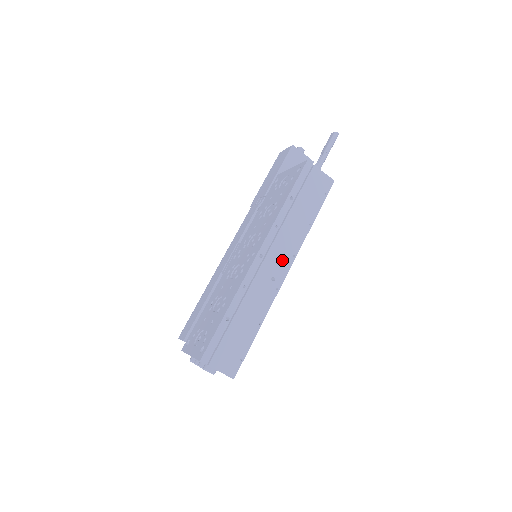
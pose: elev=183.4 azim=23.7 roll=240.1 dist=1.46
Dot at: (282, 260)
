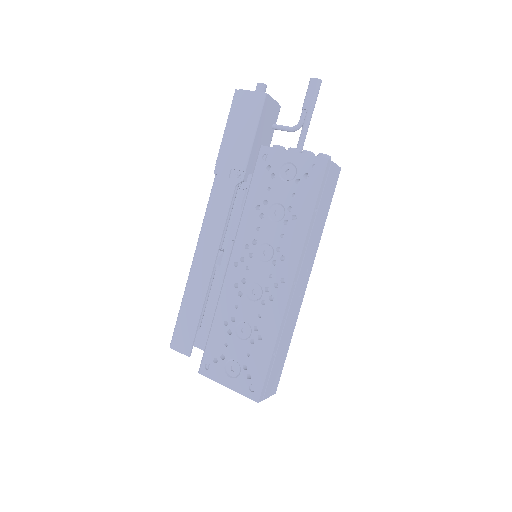
Dot at: (306, 275)
